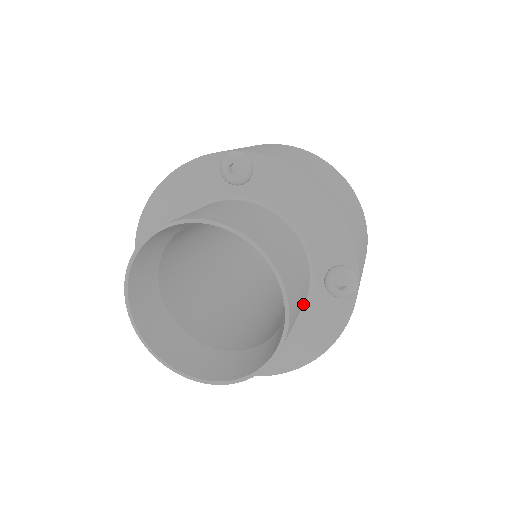
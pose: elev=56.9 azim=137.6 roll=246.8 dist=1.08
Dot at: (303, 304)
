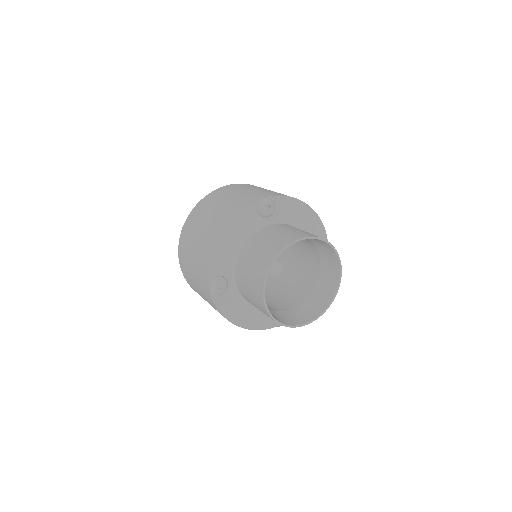
Dot at: occluded
